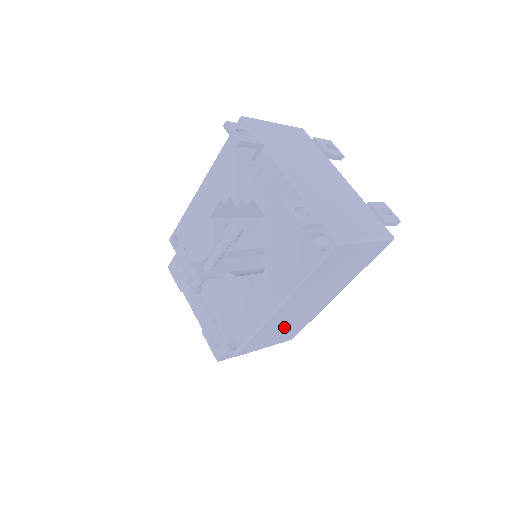
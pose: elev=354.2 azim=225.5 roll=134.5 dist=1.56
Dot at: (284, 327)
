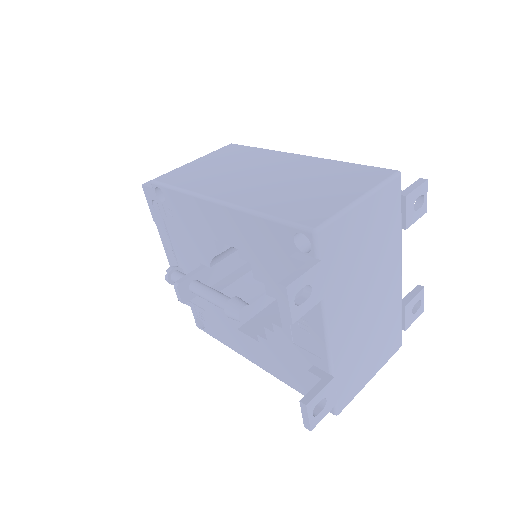
Dot at: occluded
